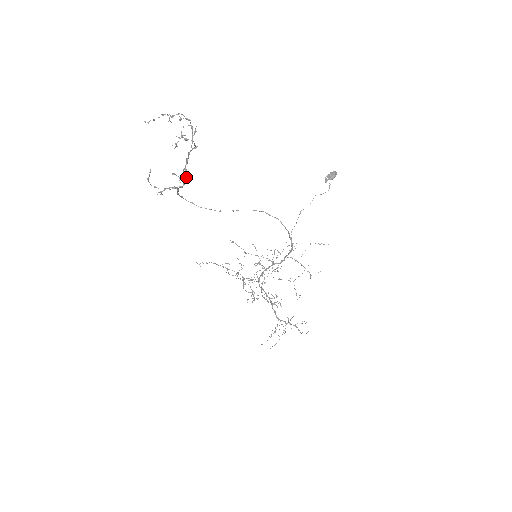
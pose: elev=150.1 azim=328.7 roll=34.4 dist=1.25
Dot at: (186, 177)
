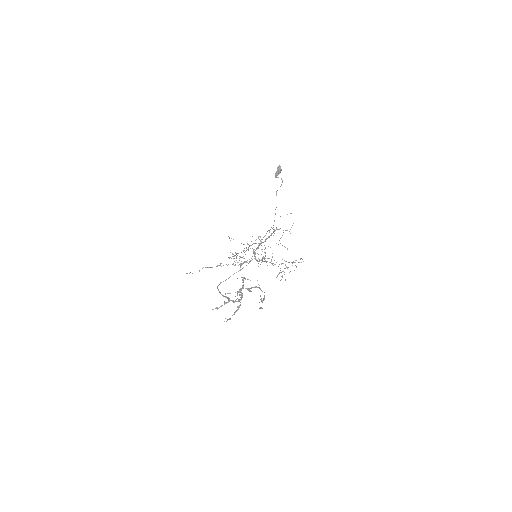
Dot at: (242, 295)
